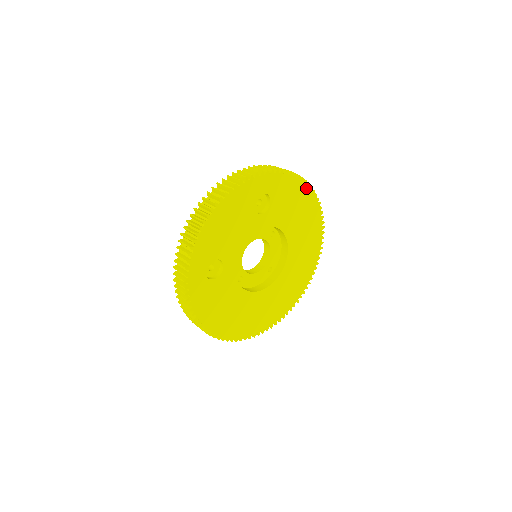
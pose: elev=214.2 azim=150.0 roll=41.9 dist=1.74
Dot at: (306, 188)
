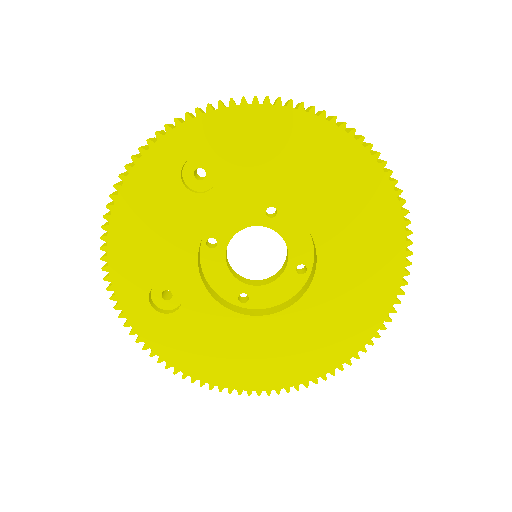
Dot at: (287, 111)
